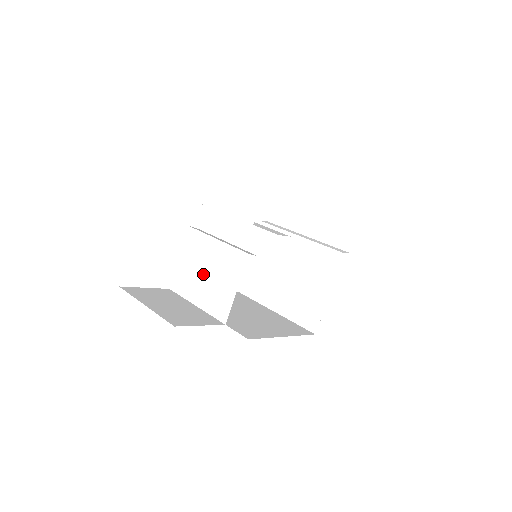
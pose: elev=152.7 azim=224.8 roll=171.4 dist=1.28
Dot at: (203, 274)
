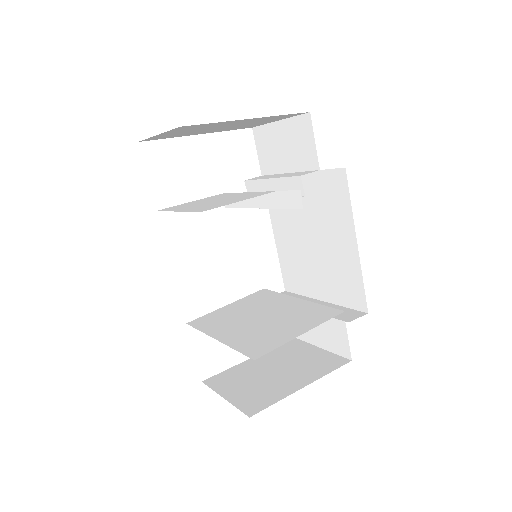
Dot at: (209, 202)
